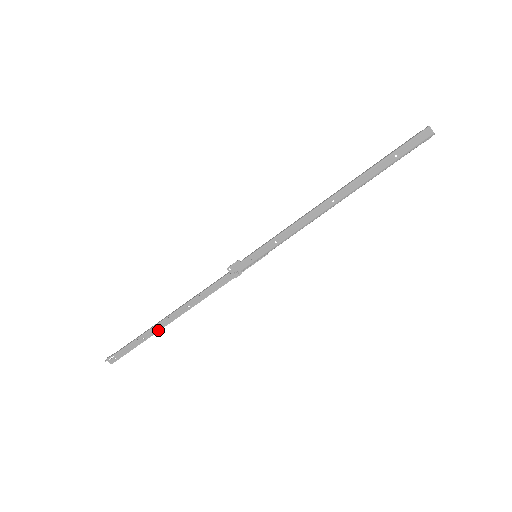
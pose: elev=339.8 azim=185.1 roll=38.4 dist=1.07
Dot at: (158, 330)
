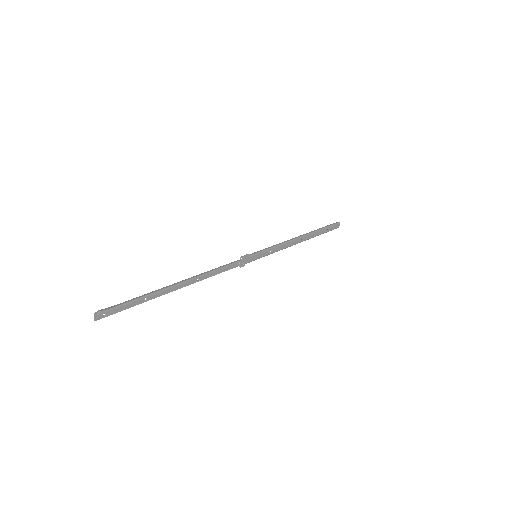
Dot at: (163, 294)
